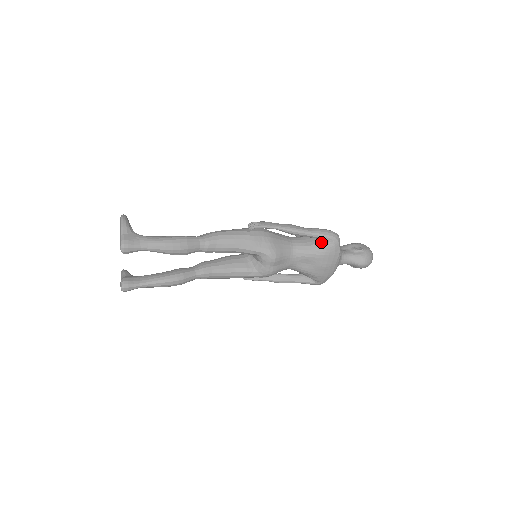
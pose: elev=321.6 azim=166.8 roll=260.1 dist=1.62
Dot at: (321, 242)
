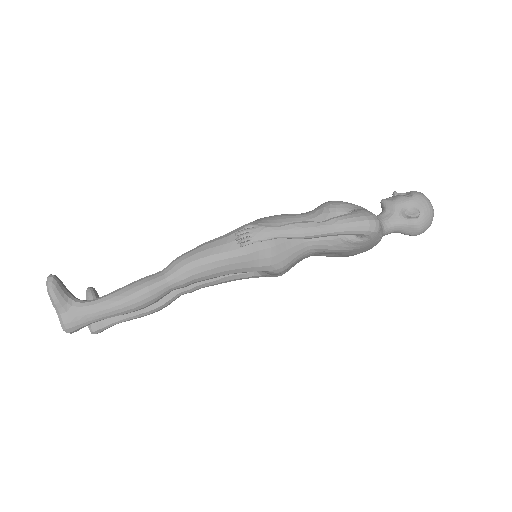
Dot at: (350, 235)
